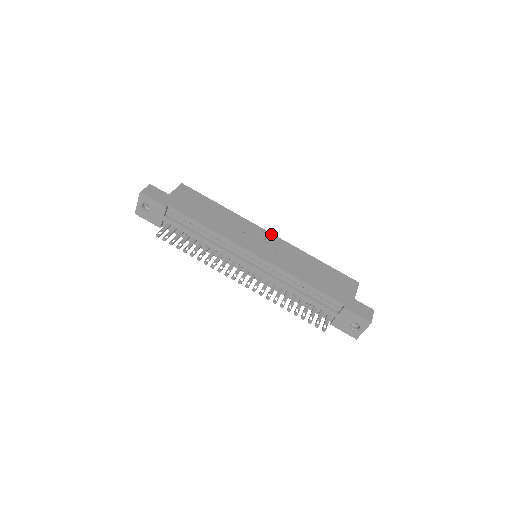
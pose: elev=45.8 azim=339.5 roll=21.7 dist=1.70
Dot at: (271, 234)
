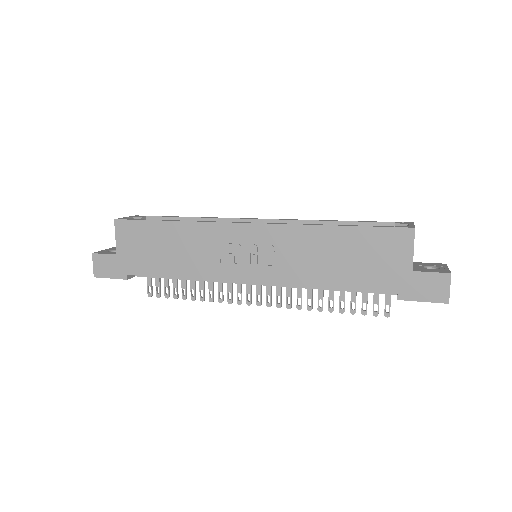
Dot at: (252, 225)
